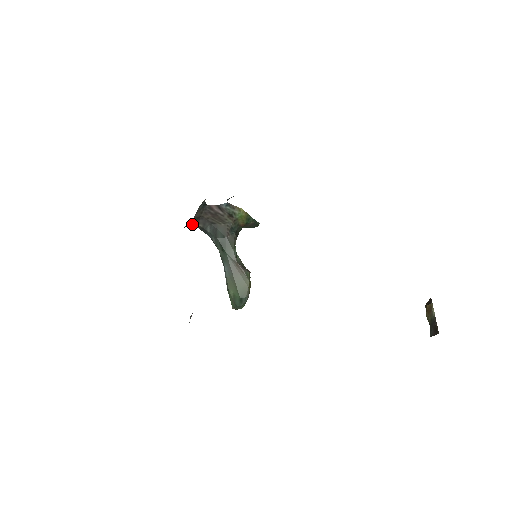
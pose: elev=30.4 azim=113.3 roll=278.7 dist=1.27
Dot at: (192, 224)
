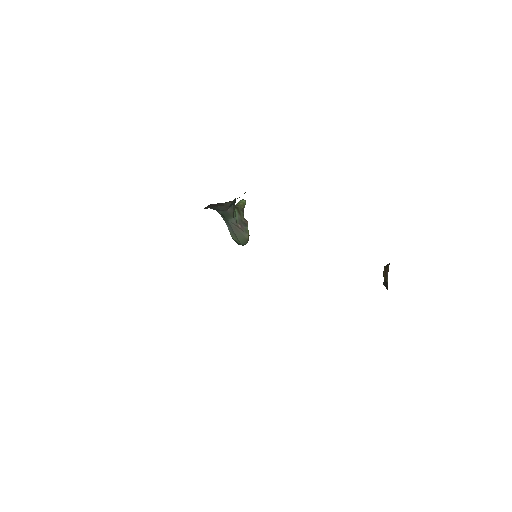
Dot at: occluded
